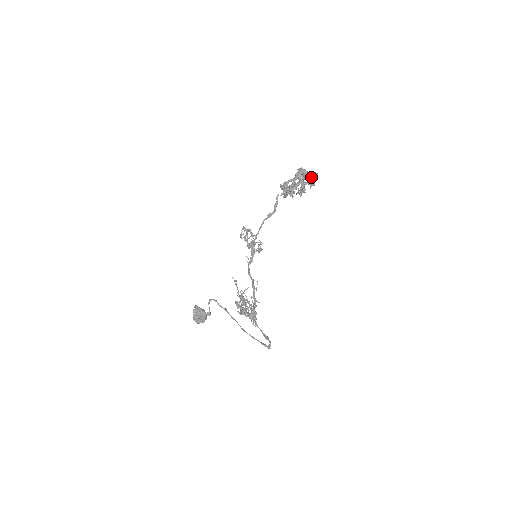
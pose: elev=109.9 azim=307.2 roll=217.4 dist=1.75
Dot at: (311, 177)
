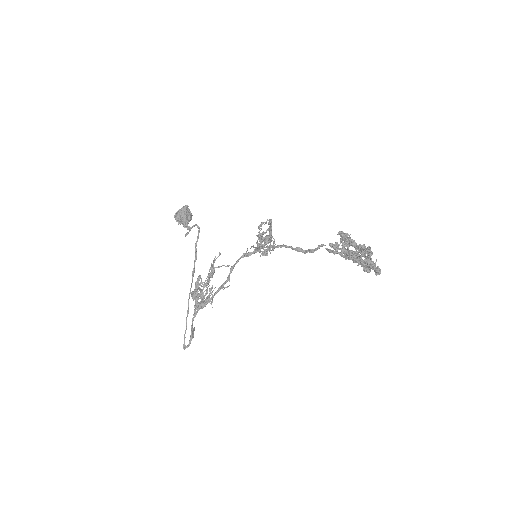
Dot at: (372, 267)
